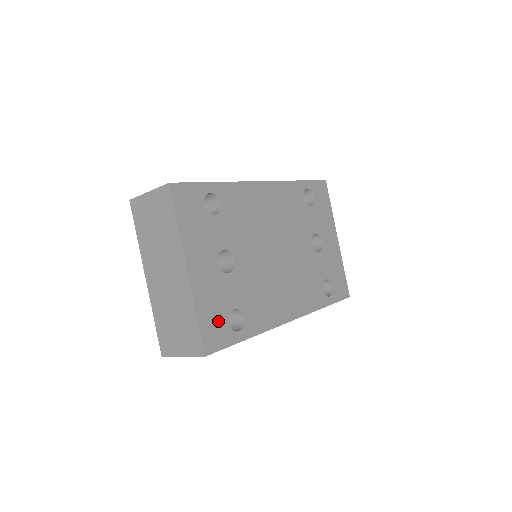
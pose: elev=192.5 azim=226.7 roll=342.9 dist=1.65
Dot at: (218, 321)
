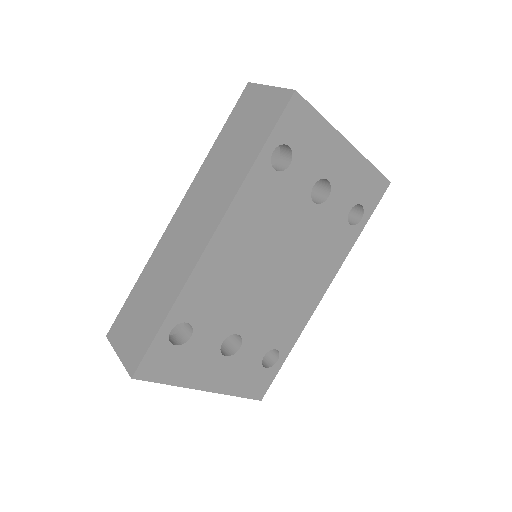
Dot at: (256, 378)
